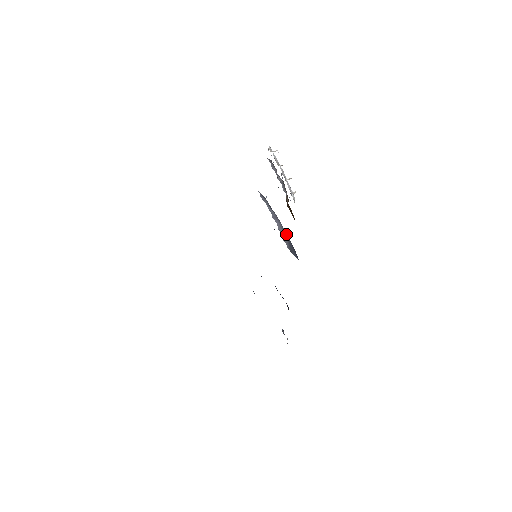
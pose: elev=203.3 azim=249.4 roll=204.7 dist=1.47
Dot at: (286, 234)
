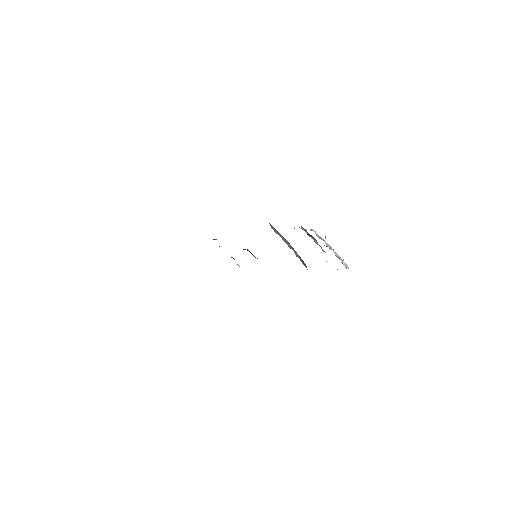
Dot at: (293, 248)
